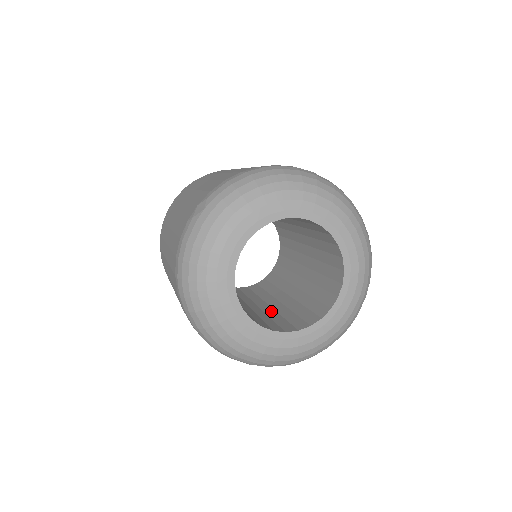
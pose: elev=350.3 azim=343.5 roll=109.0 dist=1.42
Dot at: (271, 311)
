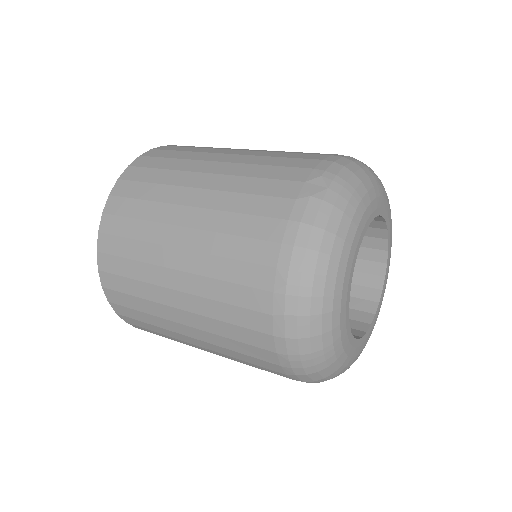
Dot at: occluded
